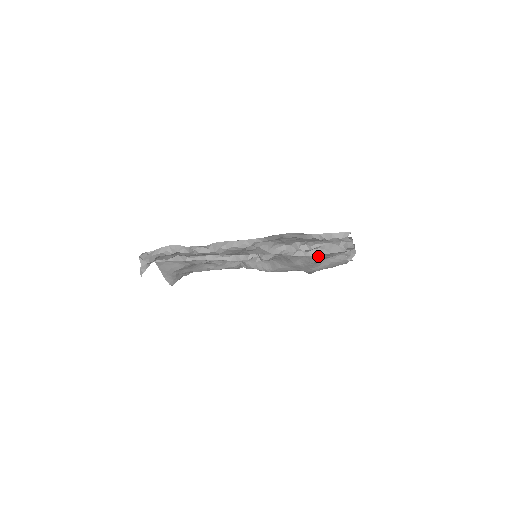
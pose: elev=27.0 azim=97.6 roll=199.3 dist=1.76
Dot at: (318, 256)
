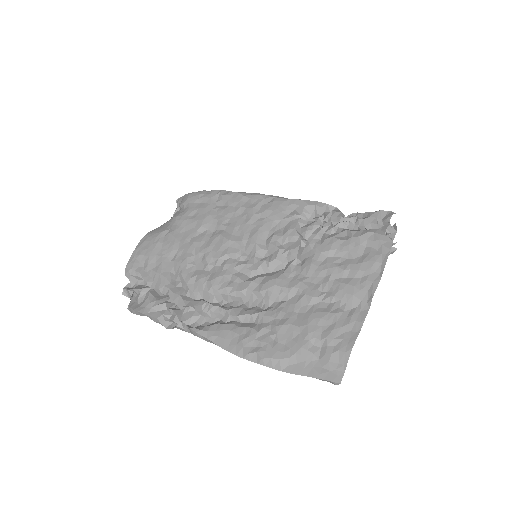
Dot at: occluded
